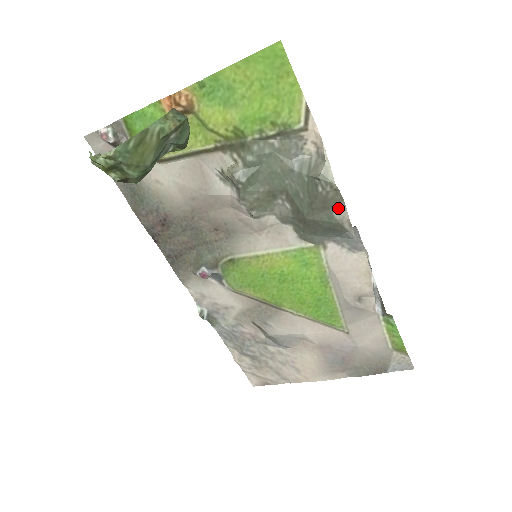
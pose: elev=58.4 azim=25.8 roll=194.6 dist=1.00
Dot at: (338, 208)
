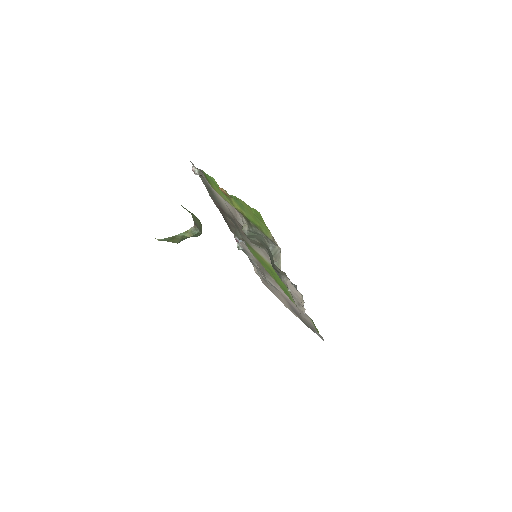
Dot at: (284, 276)
